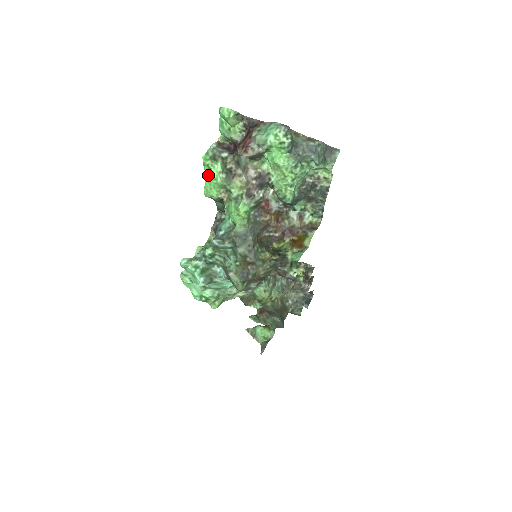
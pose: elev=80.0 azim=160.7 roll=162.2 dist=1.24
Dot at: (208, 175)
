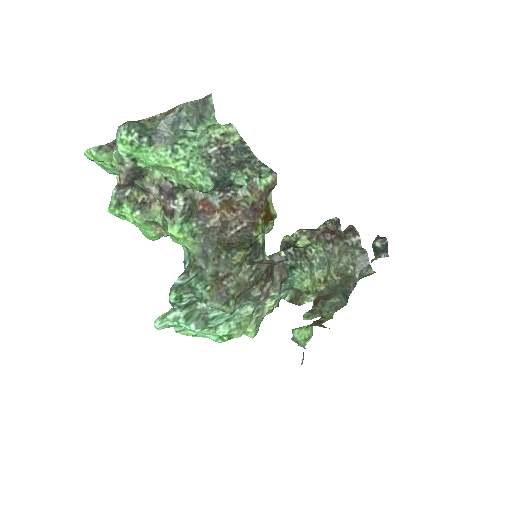
Dot at: occluded
